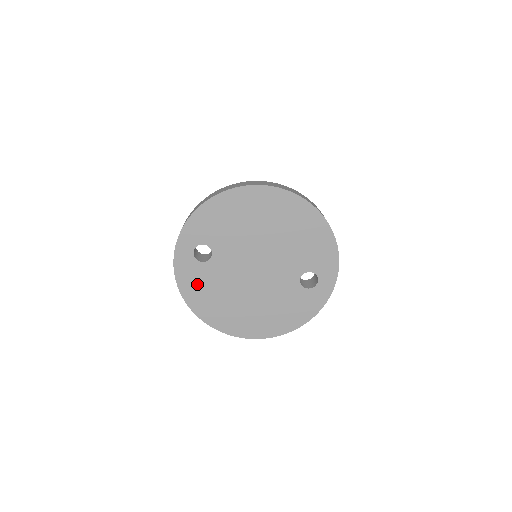
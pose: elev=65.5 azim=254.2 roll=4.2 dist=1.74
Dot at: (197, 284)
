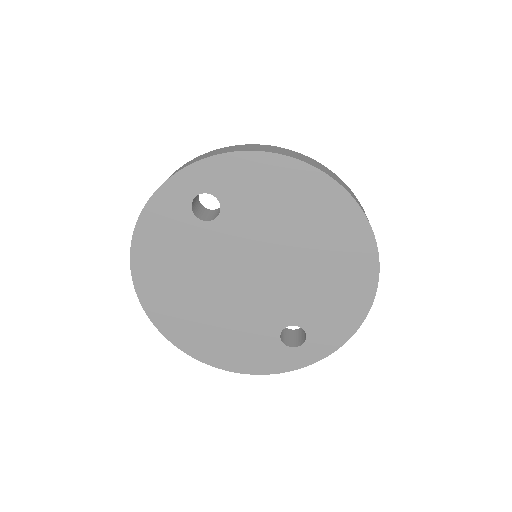
Dot at: (165, 235)
